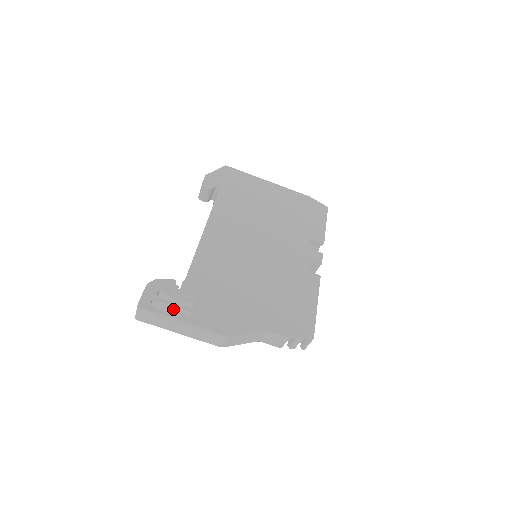
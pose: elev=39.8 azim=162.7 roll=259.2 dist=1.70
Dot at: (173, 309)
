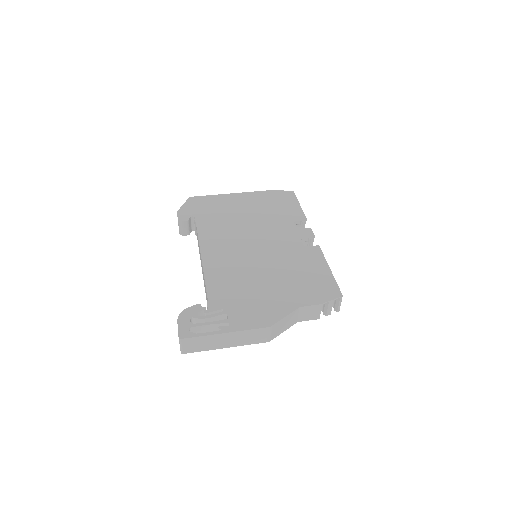
Dot at: (211, 328)
